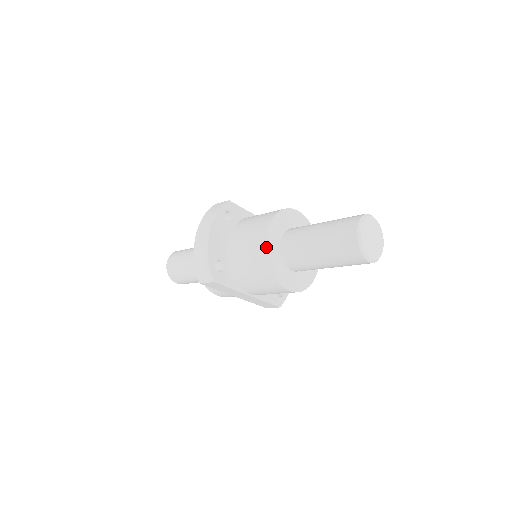
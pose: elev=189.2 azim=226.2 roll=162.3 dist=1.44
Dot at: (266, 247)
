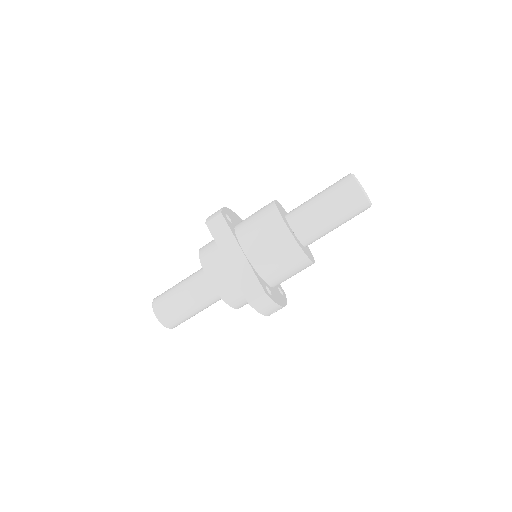
Dot at: (275, 200)
